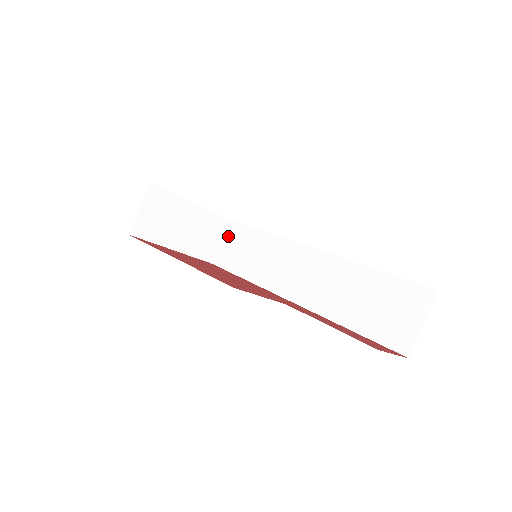
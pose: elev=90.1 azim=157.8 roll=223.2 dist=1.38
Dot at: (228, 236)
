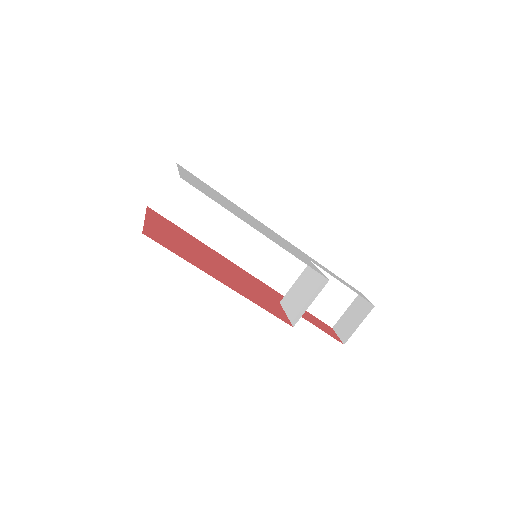
Dot at: (174, 182)
